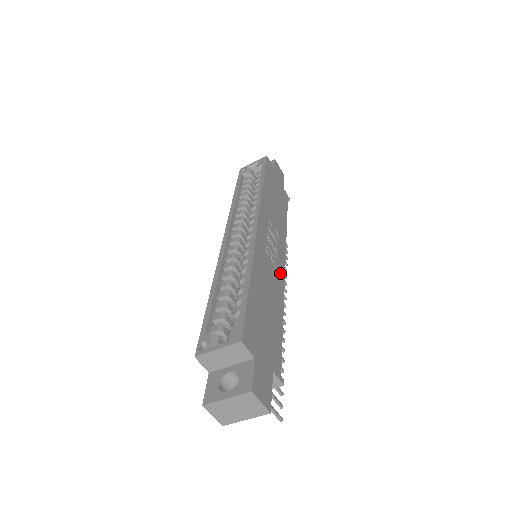
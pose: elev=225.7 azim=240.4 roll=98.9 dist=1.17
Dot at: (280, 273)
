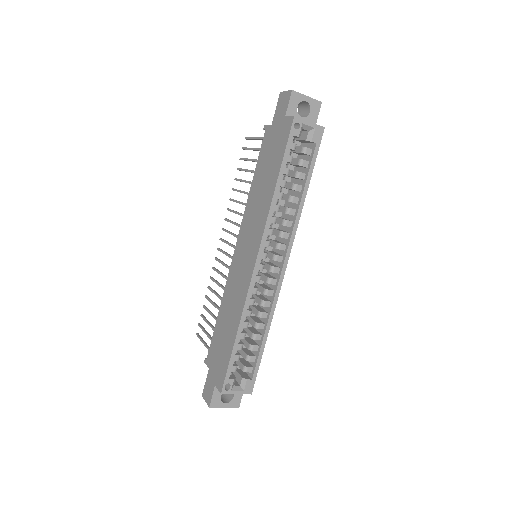
Dot at: occluded
